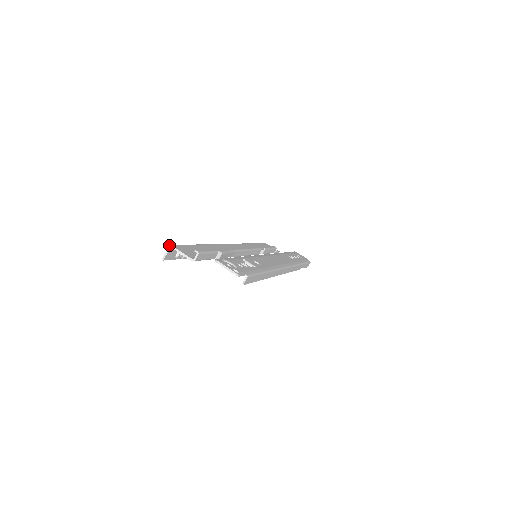
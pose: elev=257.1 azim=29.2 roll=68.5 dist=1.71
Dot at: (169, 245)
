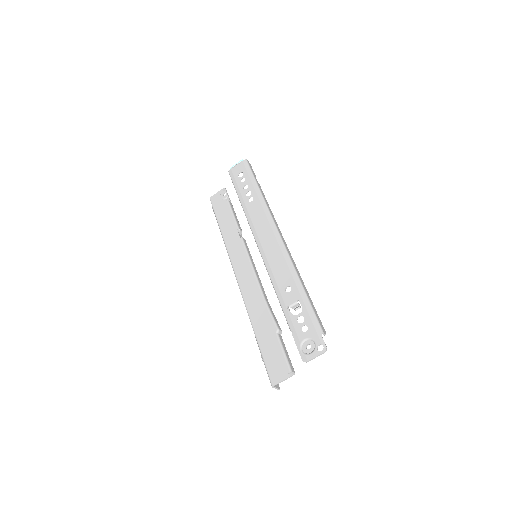
Dot at: occluded
